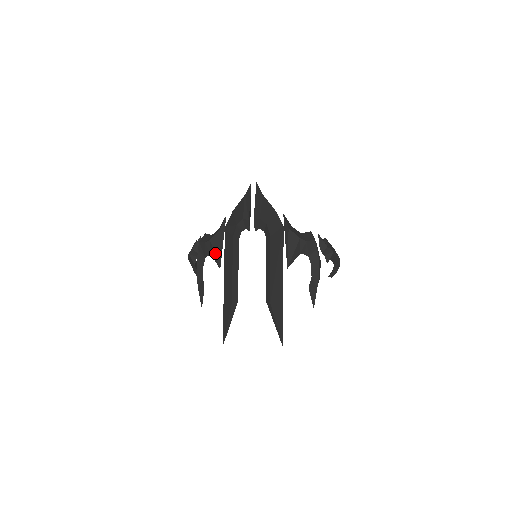
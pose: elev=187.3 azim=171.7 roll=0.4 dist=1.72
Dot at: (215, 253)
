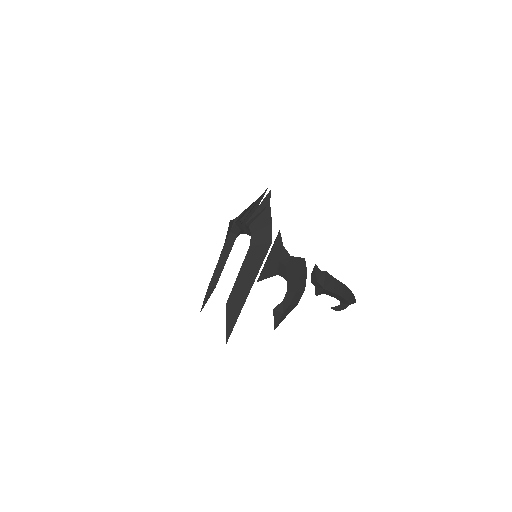
Dot at: (226, 237)
